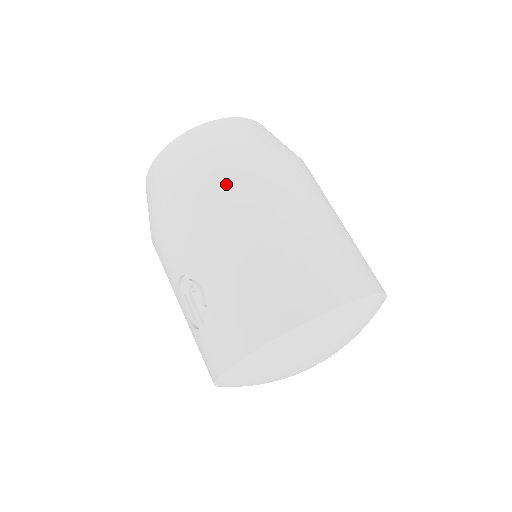
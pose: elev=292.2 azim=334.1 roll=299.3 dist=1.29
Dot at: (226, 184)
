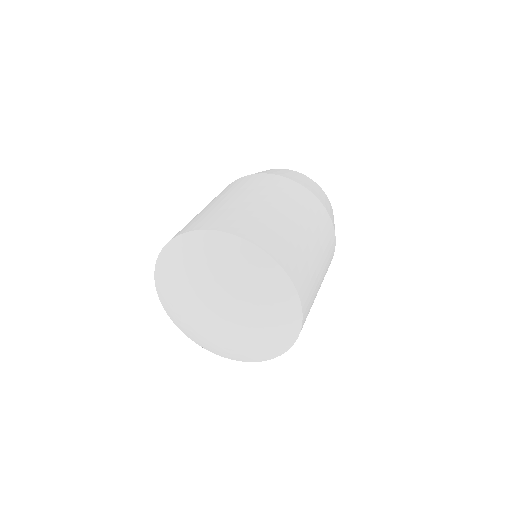
Dot at: (245, 180)
